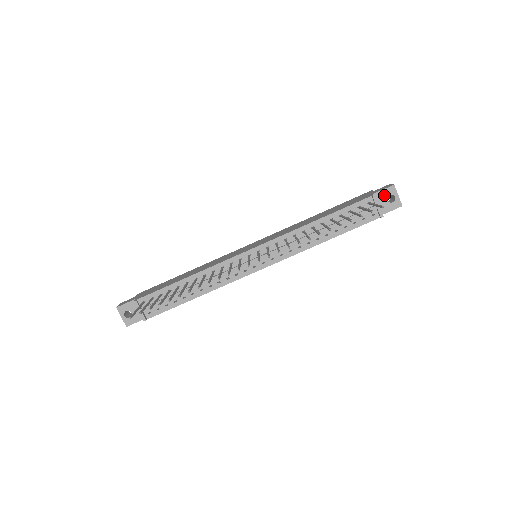
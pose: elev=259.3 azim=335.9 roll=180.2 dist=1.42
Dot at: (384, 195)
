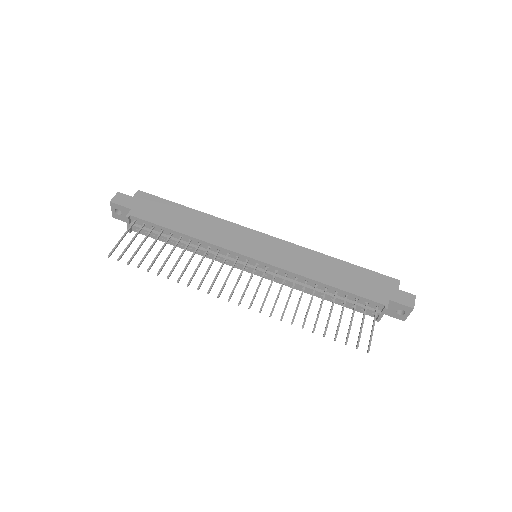
Dot at: (398, 307)
